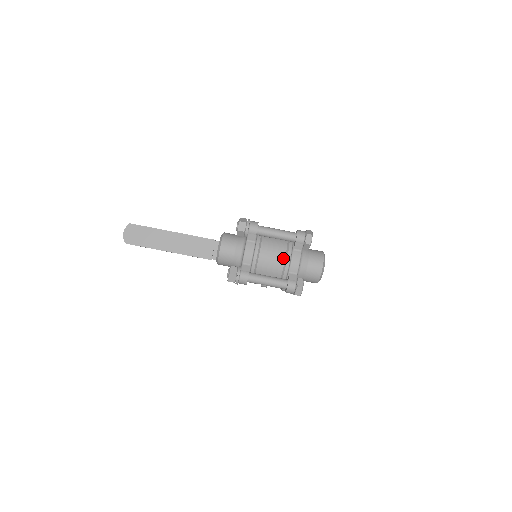
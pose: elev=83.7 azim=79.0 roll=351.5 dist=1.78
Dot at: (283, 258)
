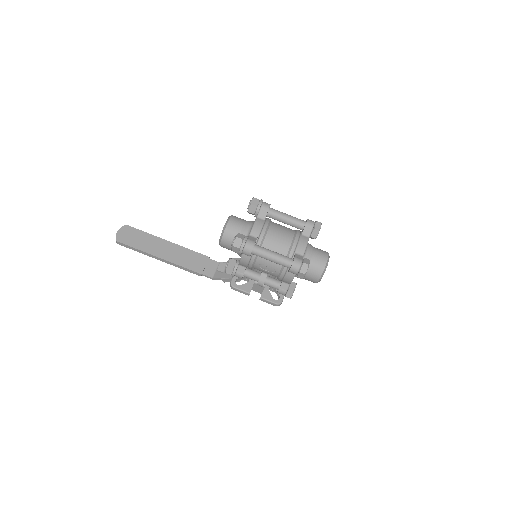
Dot at: (291, 239)
